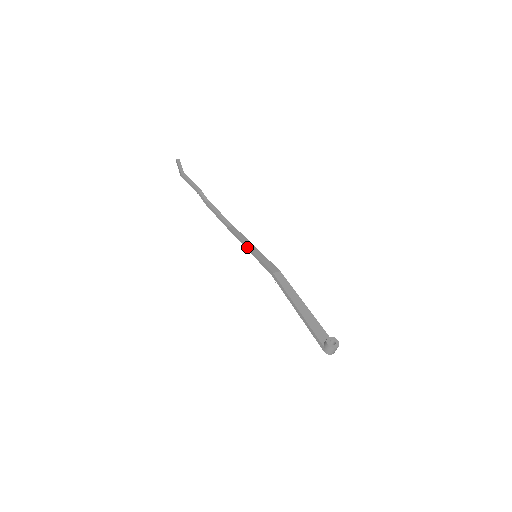
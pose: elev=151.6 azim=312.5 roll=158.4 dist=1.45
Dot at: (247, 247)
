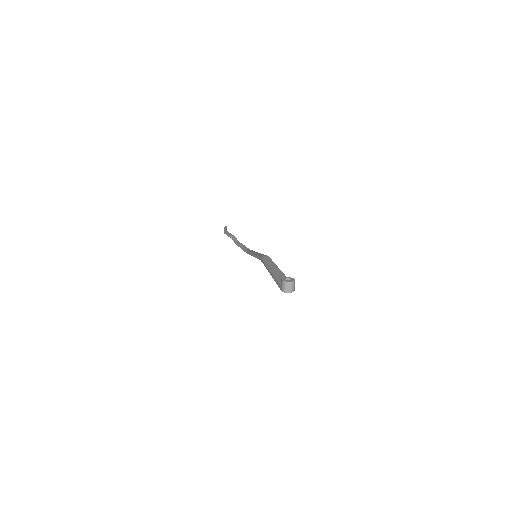
Dot at: (252, 254)
